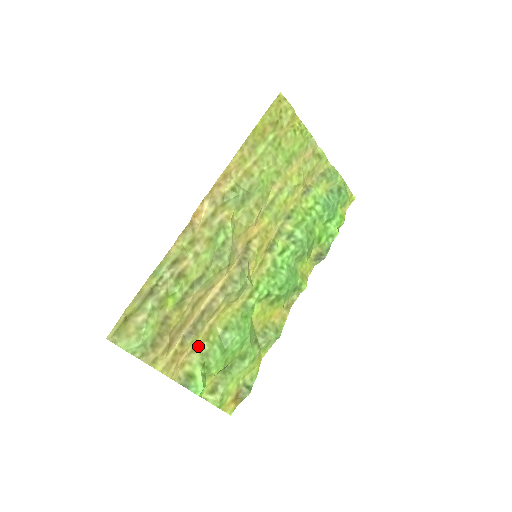
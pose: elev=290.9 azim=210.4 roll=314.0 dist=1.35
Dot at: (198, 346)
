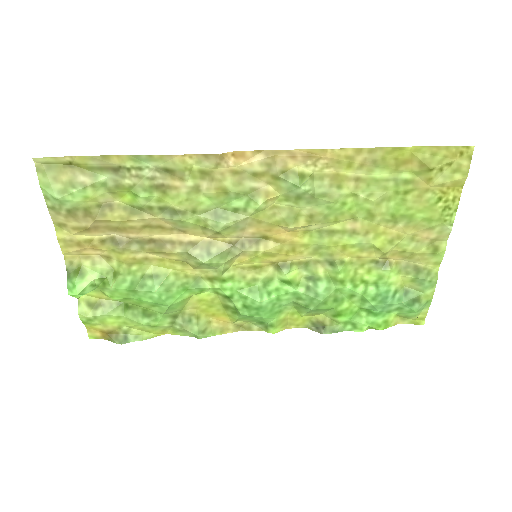
Dot at: (116, 259)
